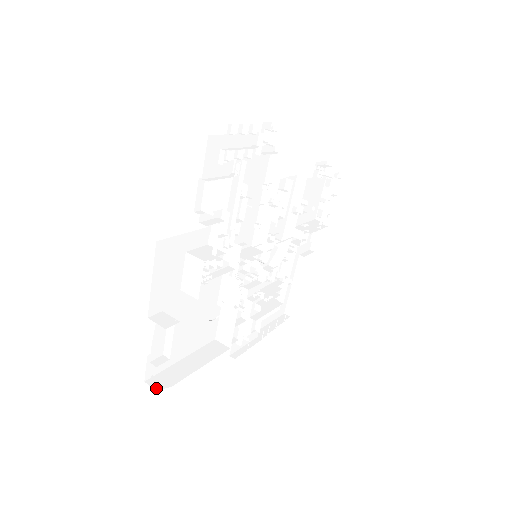
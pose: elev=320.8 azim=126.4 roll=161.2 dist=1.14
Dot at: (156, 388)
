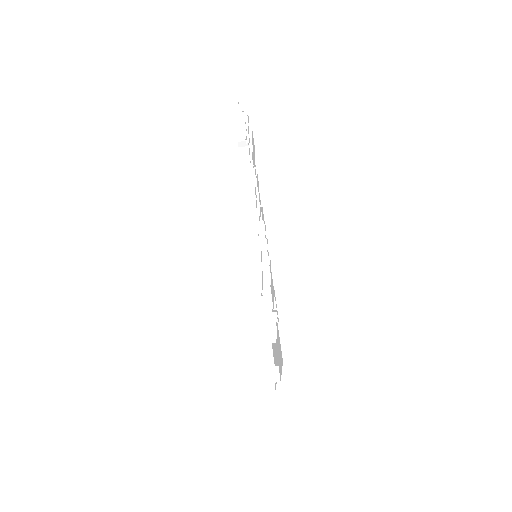
Dot at: (271, 393)
